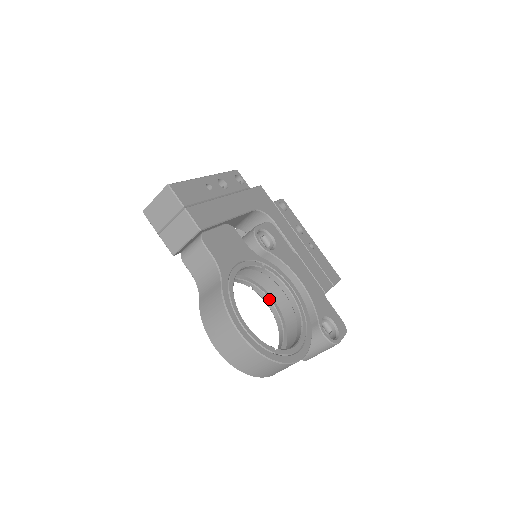
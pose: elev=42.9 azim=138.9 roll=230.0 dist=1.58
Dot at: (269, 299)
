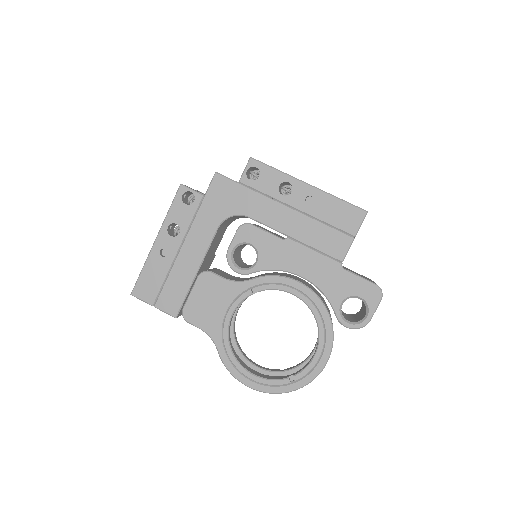
Dot at: occluded
